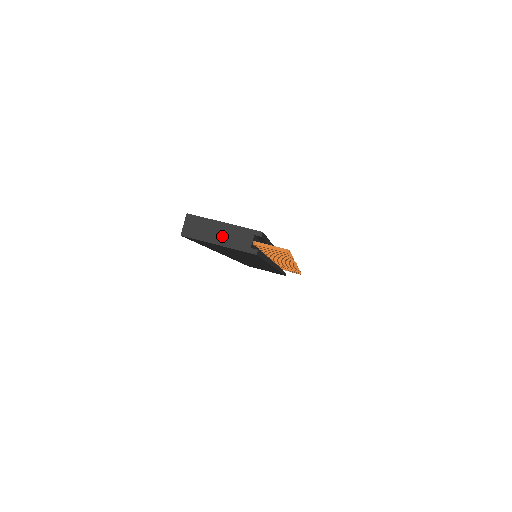
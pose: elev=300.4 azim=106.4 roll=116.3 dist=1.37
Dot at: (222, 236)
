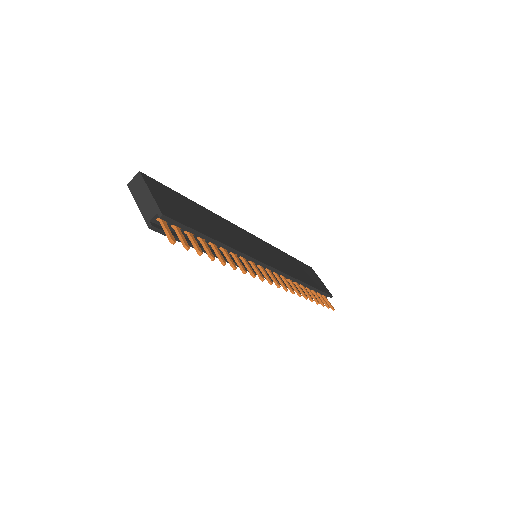
Dot at: (143, 201)
